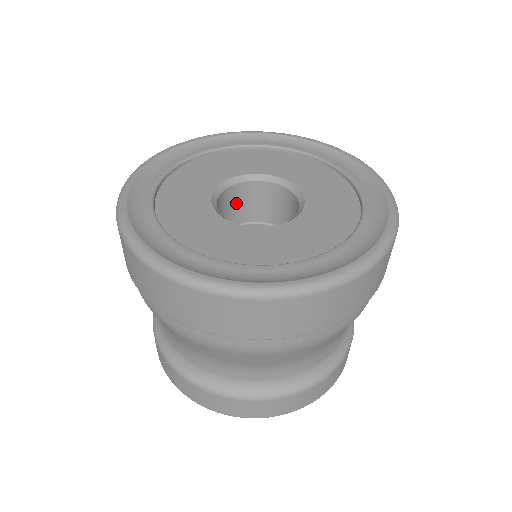
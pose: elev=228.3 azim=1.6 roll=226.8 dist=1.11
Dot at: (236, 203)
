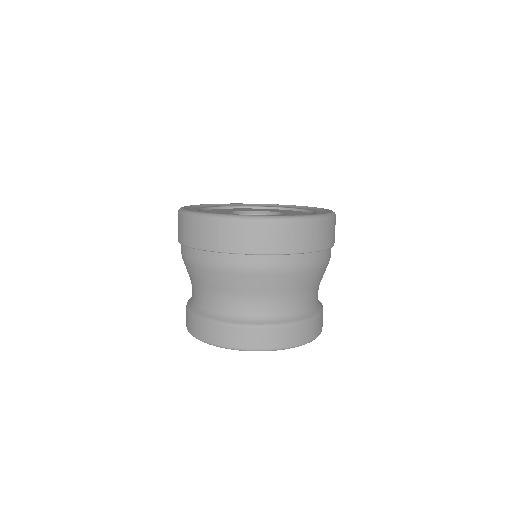
Dot at: occluded
